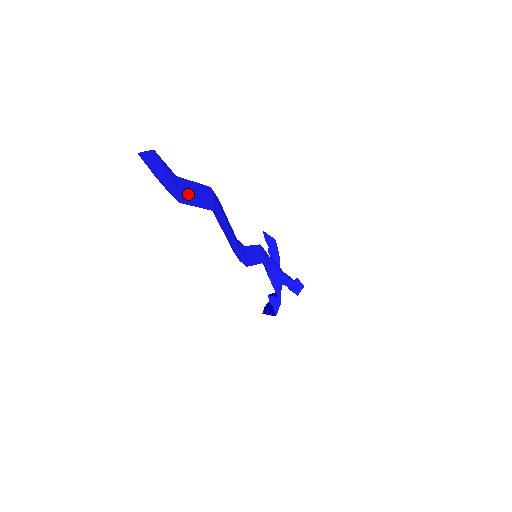
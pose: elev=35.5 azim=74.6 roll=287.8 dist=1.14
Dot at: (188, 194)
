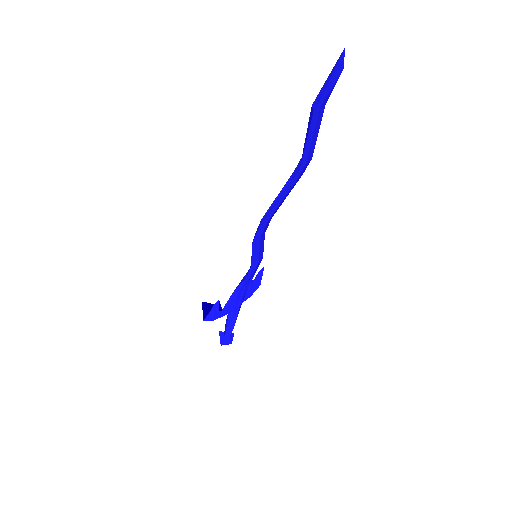
Dot at: (315, 124)
